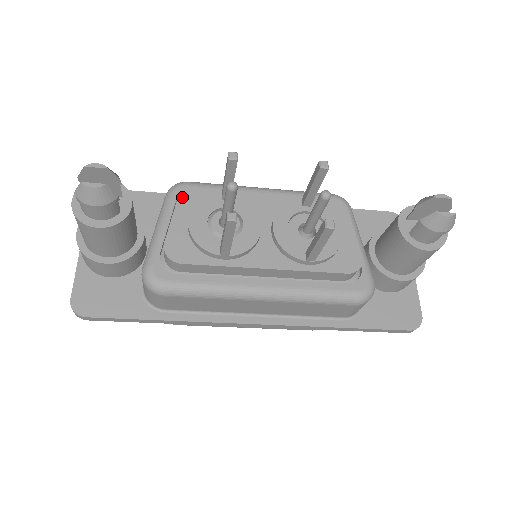
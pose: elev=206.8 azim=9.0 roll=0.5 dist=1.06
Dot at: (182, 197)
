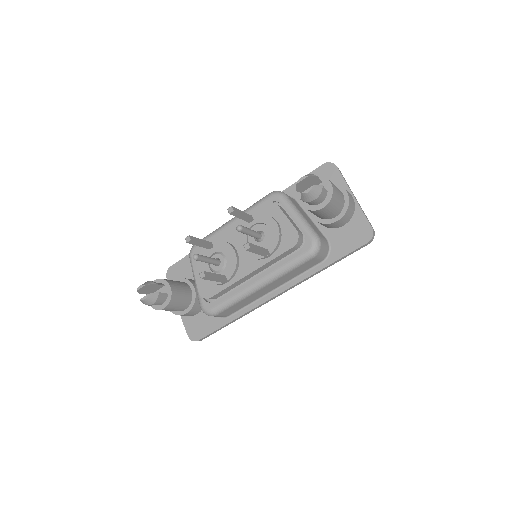
Dot at: (193, 260)
